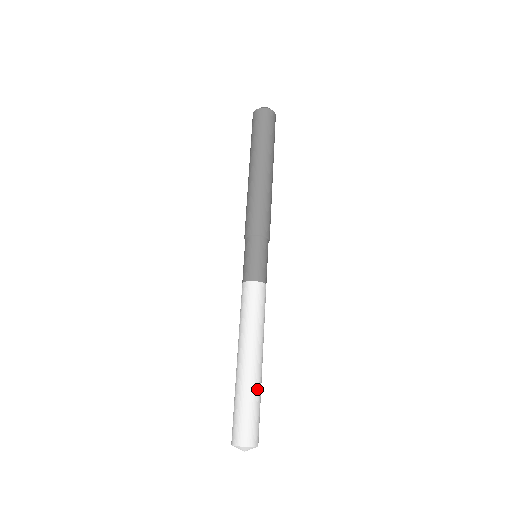
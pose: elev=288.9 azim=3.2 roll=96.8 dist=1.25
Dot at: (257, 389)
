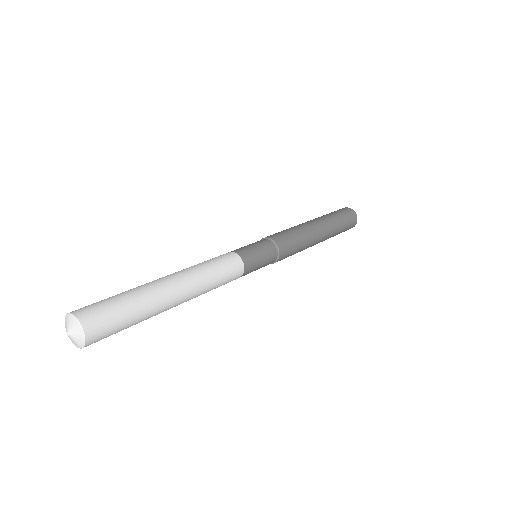
Dot at: (146, 301)
